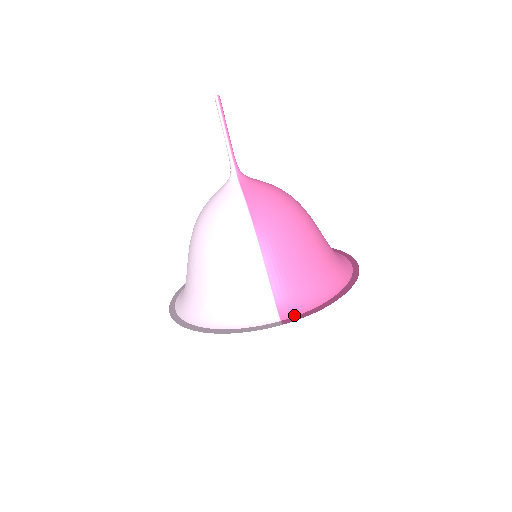
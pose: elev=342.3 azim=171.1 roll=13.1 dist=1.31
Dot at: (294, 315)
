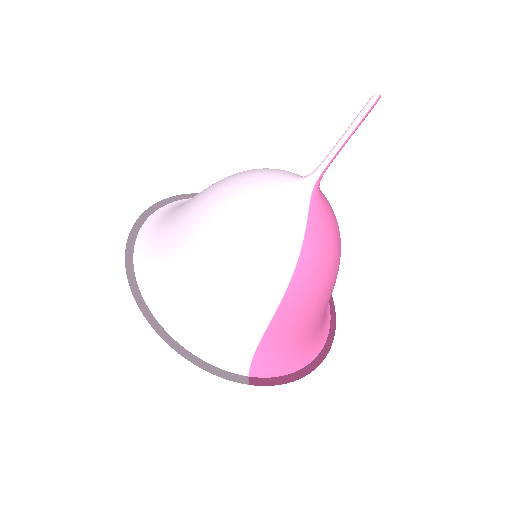
Dot at: (263, 376)
